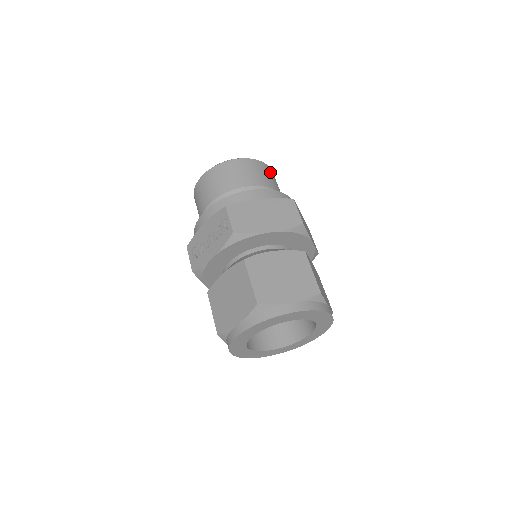
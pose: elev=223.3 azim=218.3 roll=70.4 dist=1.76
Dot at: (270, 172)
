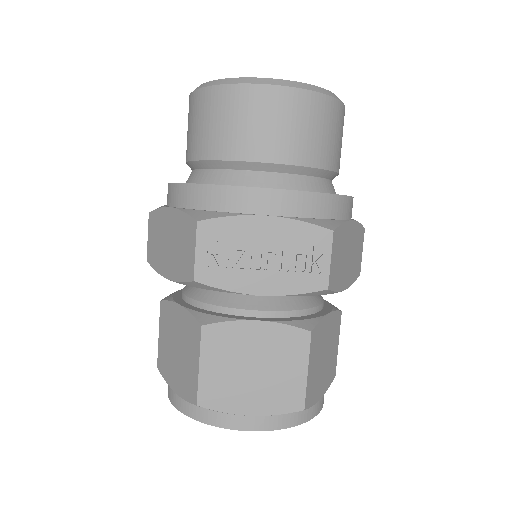
Dot at: occluded
